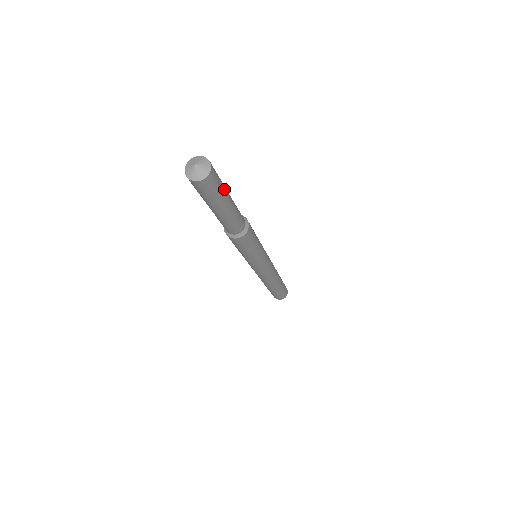
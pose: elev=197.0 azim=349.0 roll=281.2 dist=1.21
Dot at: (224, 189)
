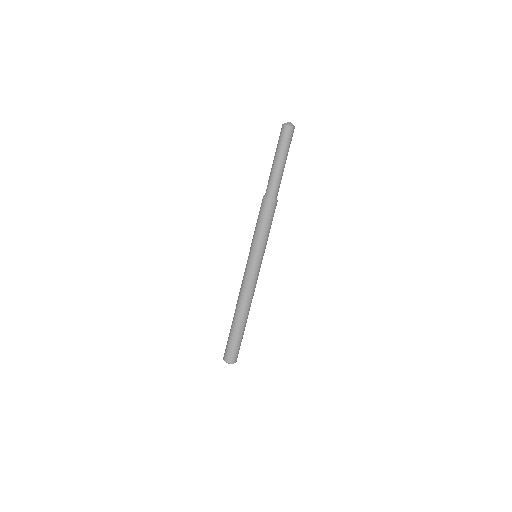
Dot at: occluded
